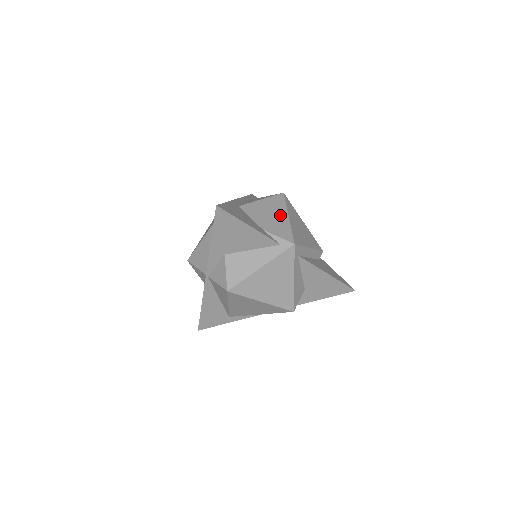
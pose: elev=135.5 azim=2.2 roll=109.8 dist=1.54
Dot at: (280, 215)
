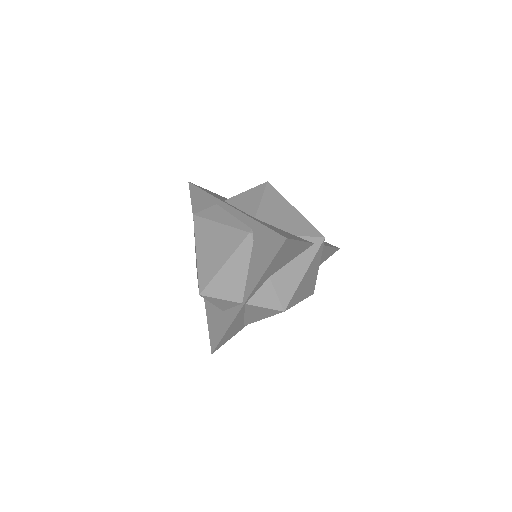
Dot at: (289, 210)
